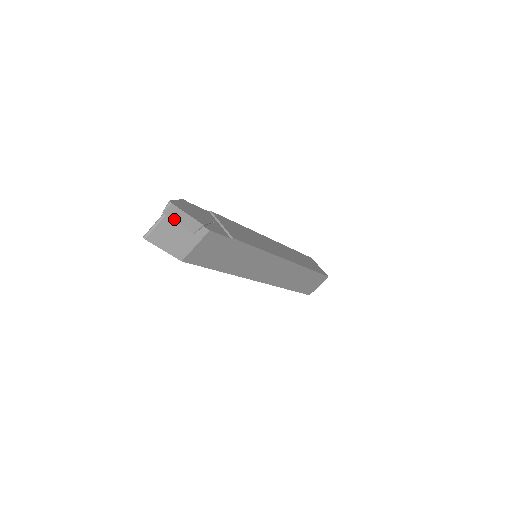
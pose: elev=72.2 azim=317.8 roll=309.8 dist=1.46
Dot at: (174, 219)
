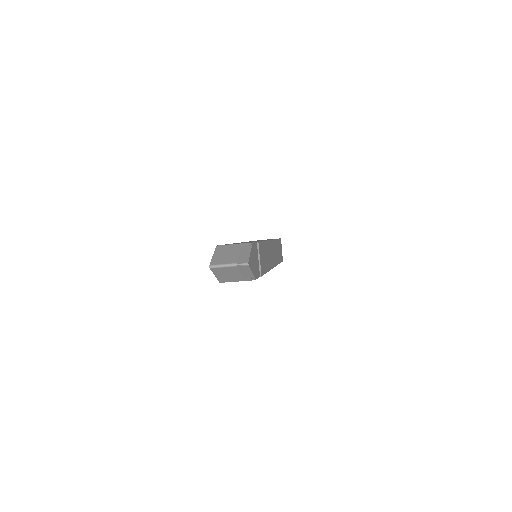
Dot at: (240, 269)
